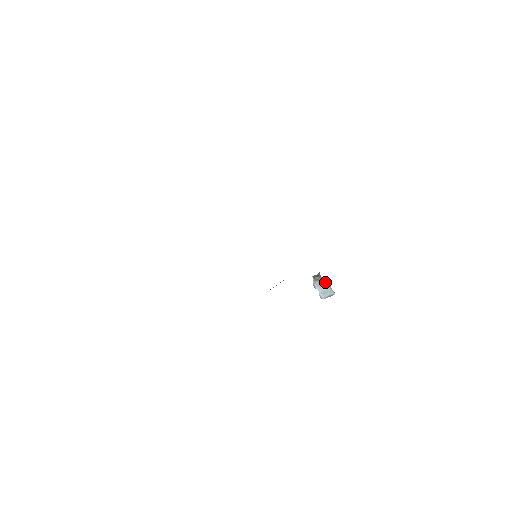
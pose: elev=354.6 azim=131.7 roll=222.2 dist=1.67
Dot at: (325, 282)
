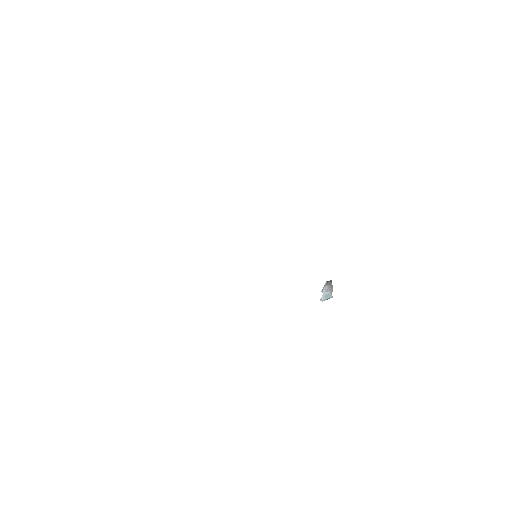
Dot at: (332, 287)
